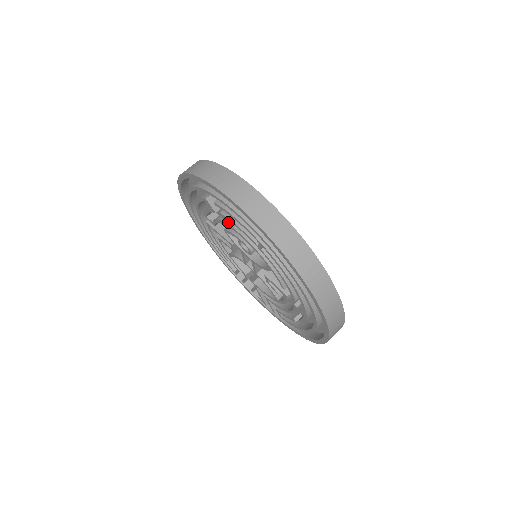
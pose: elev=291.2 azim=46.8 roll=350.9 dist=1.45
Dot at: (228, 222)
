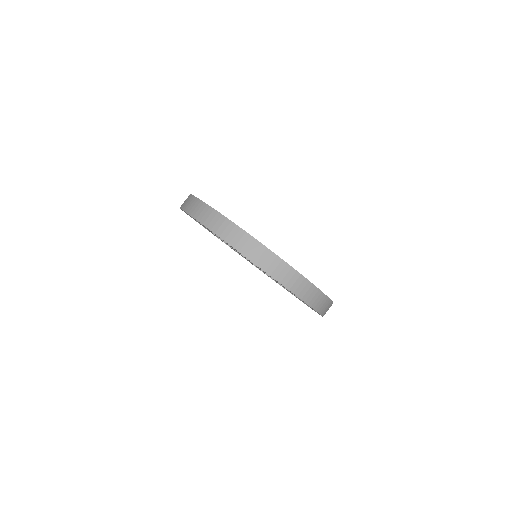
Dot at: occluded
